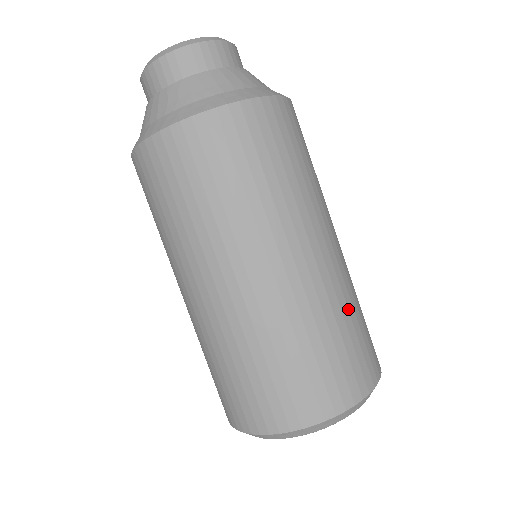
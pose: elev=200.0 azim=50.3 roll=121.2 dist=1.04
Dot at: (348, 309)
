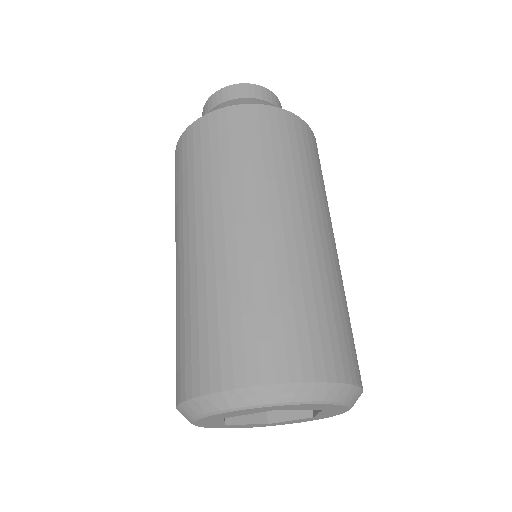
Dot at: (341, 297)
